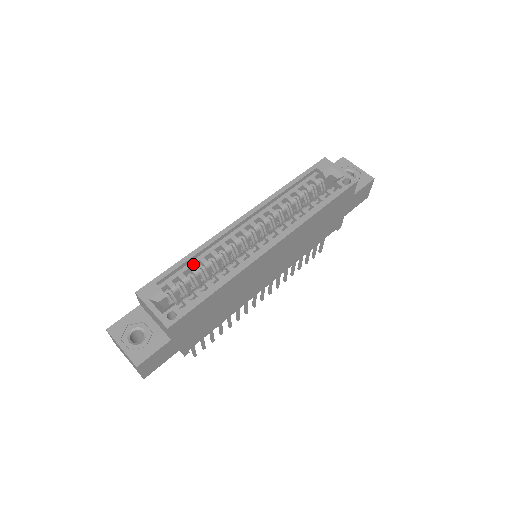
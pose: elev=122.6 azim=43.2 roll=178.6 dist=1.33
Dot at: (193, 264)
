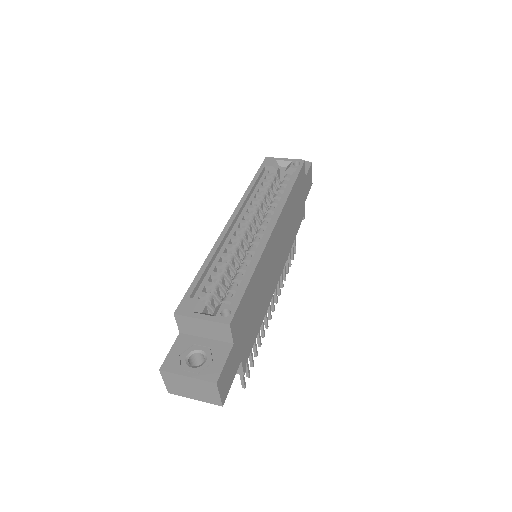
Dot at: (212, 271)
